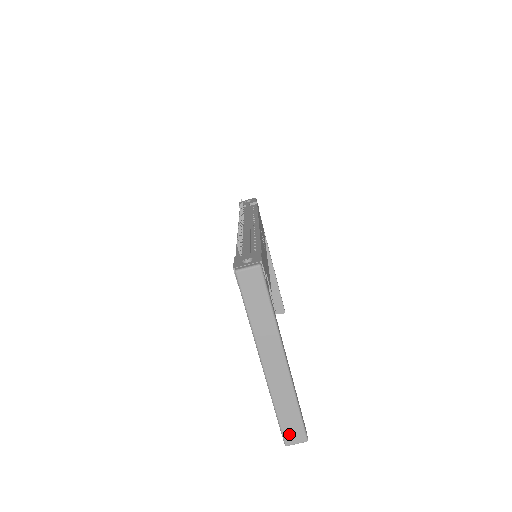
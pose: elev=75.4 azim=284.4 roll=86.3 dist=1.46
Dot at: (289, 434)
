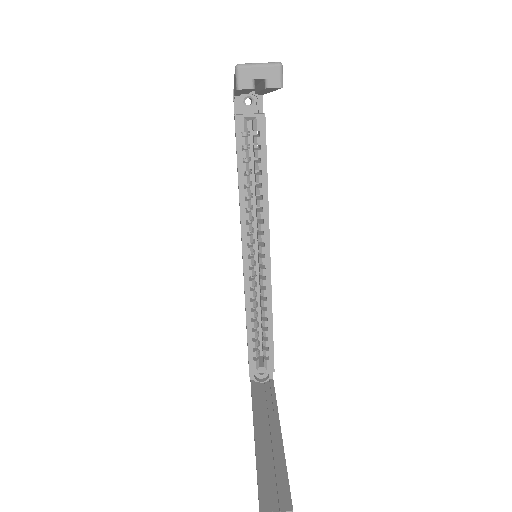
Dot at: occluded
